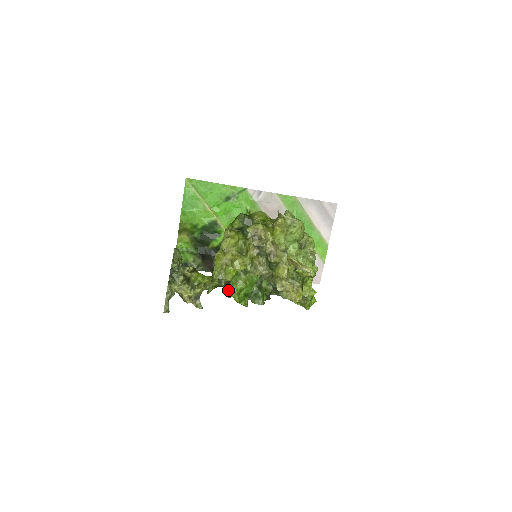
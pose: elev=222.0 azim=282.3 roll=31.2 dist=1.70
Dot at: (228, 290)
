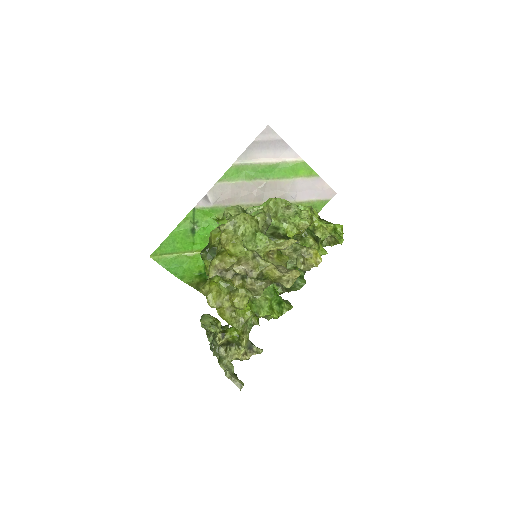
Dot at: (262, 317)
